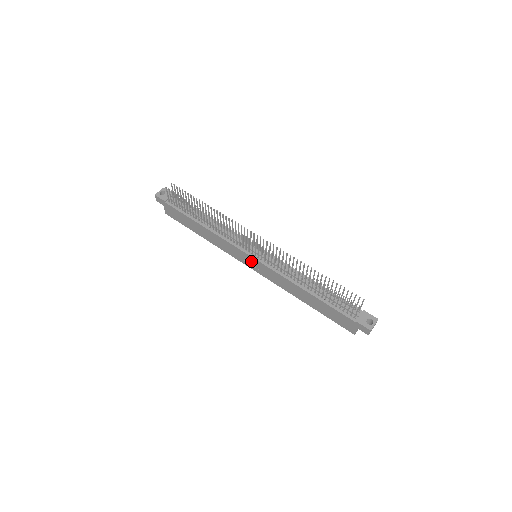
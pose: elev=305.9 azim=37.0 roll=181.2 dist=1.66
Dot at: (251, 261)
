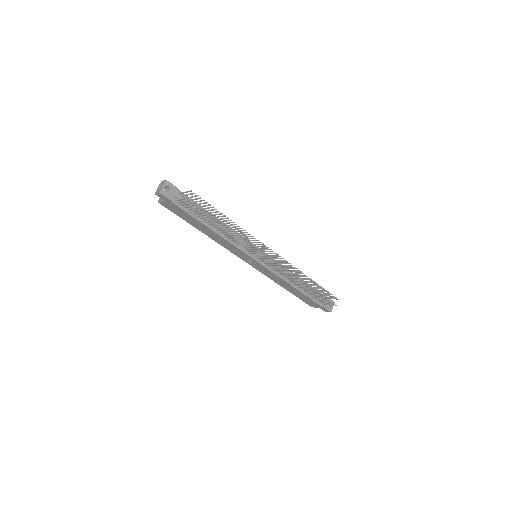
Dot at: (252, 261)
